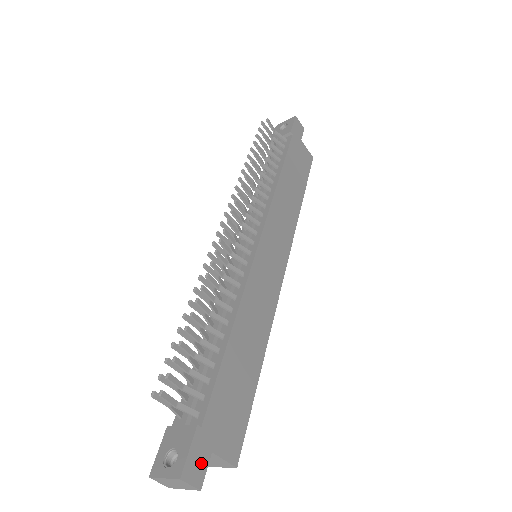
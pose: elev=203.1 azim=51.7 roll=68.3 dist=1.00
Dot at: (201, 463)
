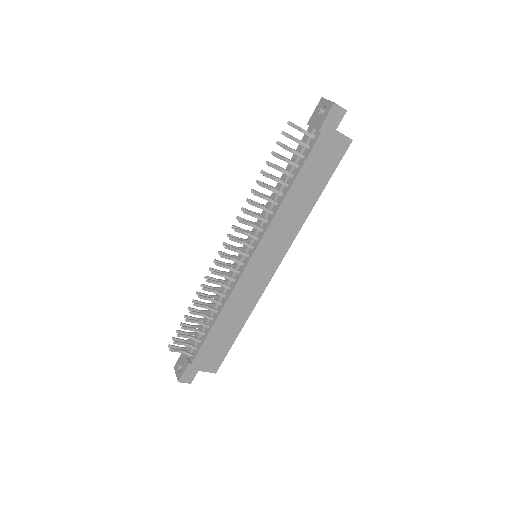
Dot at: (191, 375)
